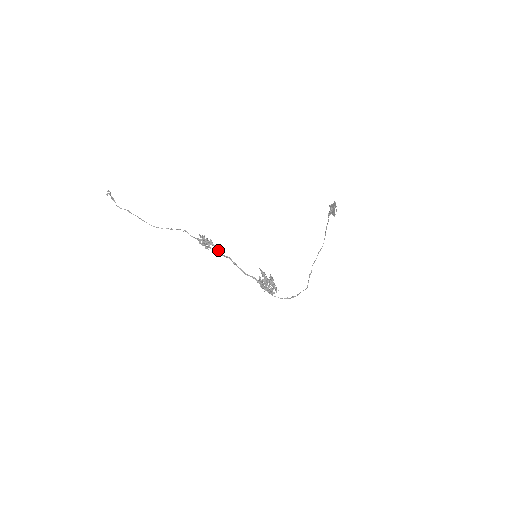
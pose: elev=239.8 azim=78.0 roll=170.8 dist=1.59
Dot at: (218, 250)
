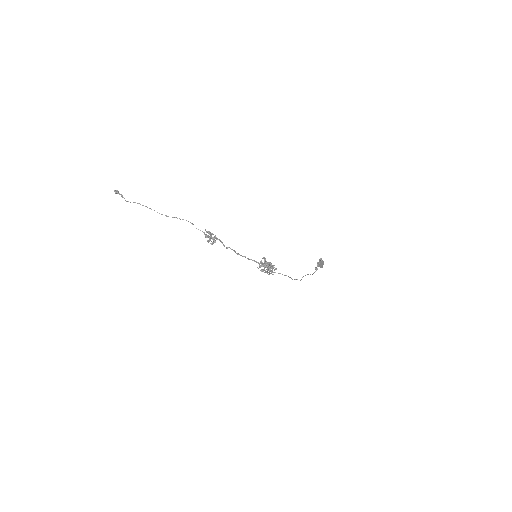
Dot at: (223, 244)
